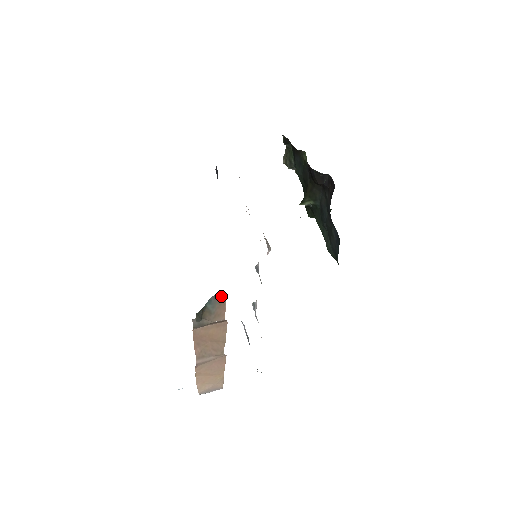
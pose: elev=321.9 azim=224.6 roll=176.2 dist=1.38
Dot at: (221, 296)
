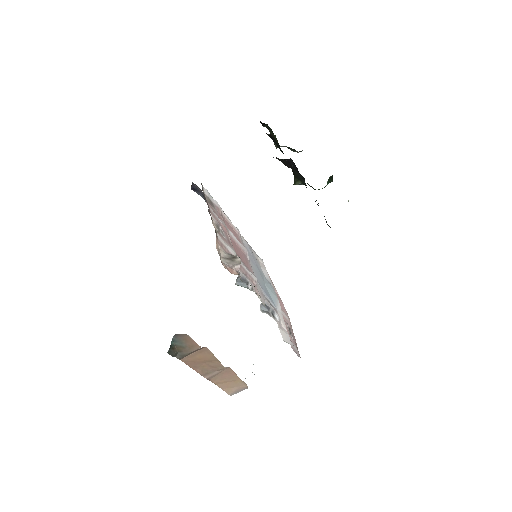
Dot at: (181, 334)
